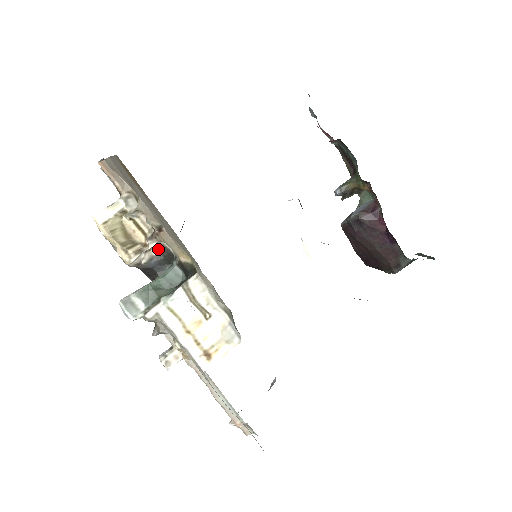
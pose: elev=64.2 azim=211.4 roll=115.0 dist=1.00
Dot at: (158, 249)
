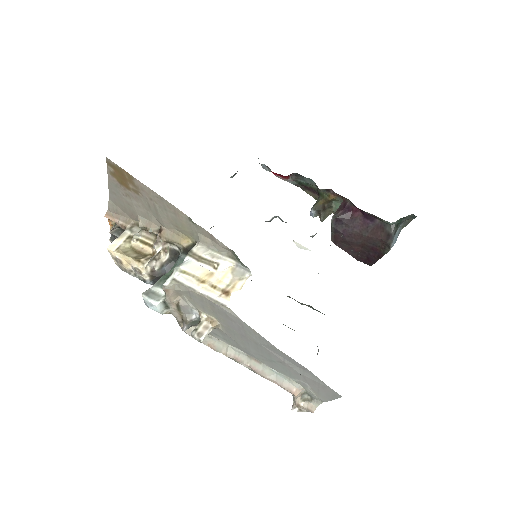
Dot at: (166, 256)
